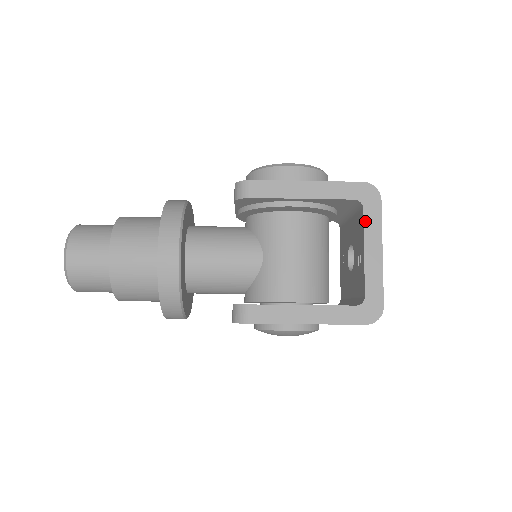
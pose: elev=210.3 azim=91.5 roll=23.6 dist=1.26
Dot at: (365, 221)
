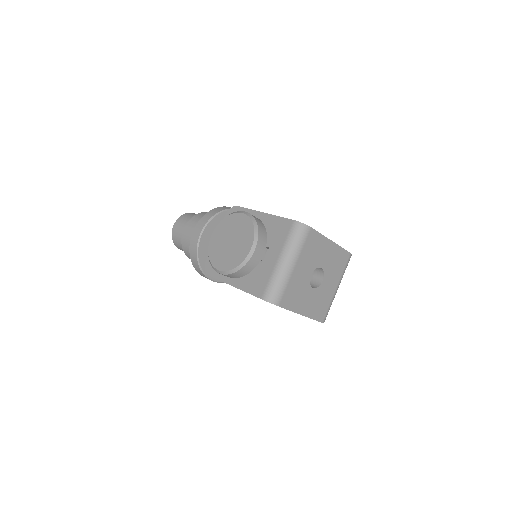
Dot at: occluded
